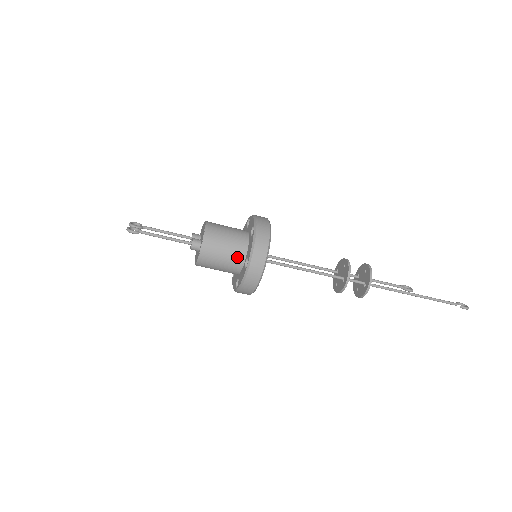
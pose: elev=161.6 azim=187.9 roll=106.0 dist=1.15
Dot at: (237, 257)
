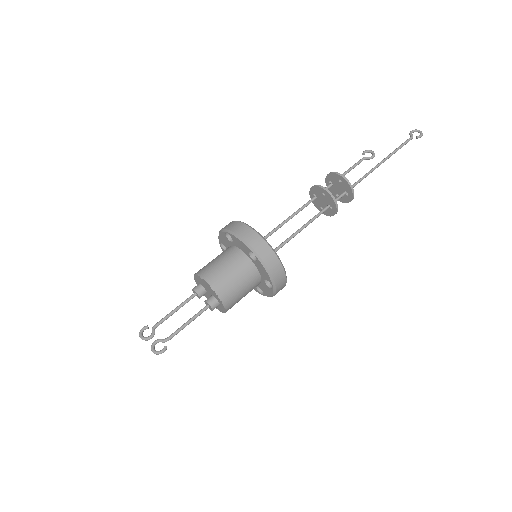
Dot at: (254, 283)
